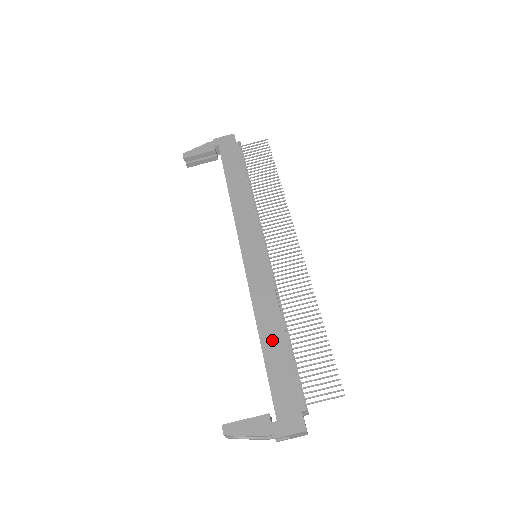
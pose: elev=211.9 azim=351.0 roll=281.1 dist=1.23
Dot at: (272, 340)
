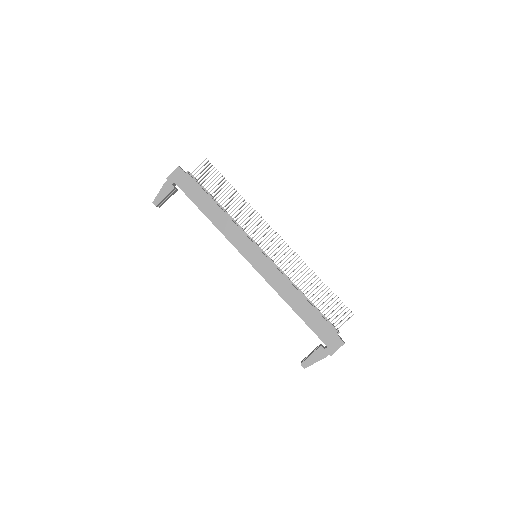
Dot at: (299, 306)
